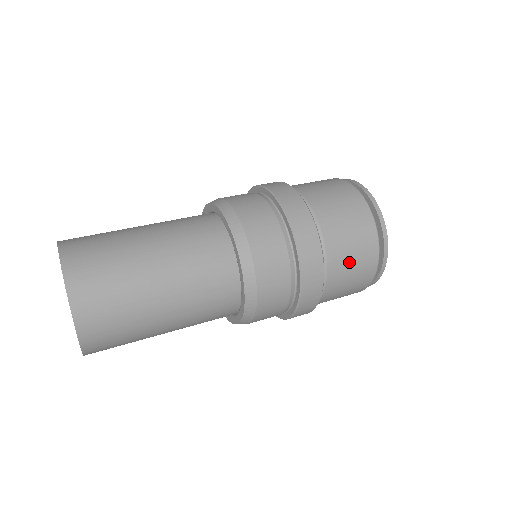
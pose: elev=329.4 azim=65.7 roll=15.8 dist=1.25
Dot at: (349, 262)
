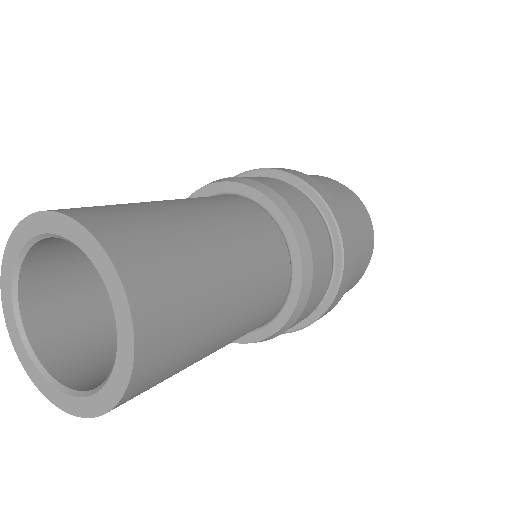
Dot at: (348, 206)
